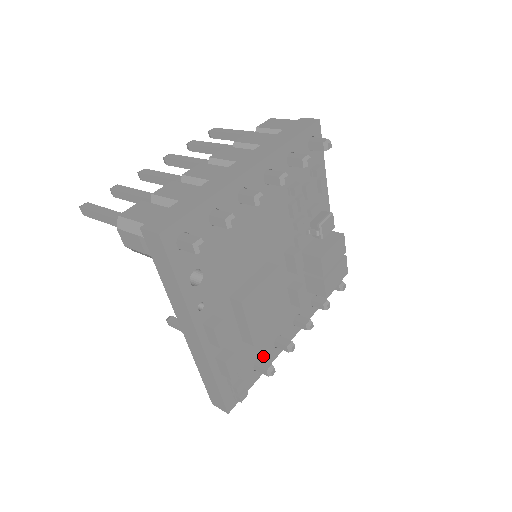
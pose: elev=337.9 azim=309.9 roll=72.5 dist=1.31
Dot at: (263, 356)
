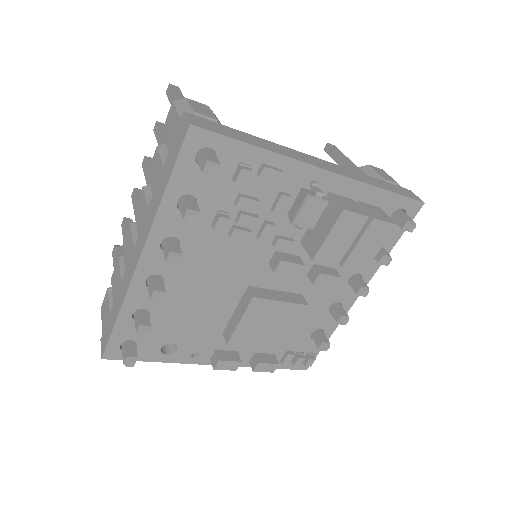
Dot at: (320, 326)
